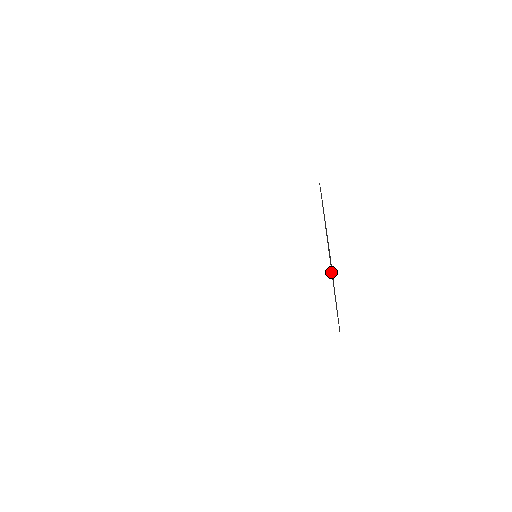
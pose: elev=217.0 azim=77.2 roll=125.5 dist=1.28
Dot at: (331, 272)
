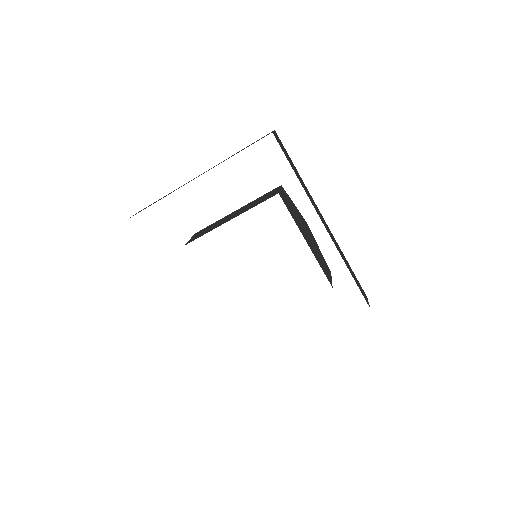
Dot at: (312, 251)
